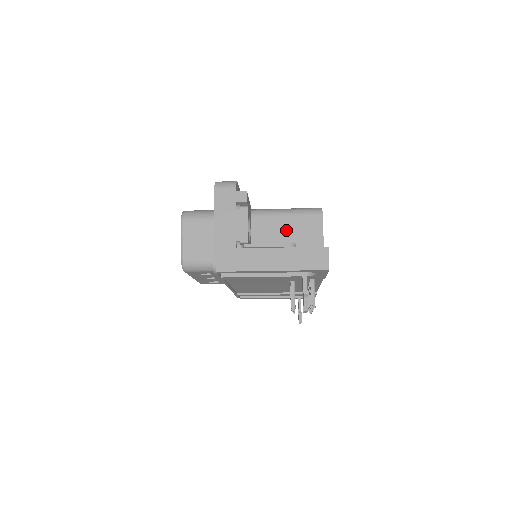
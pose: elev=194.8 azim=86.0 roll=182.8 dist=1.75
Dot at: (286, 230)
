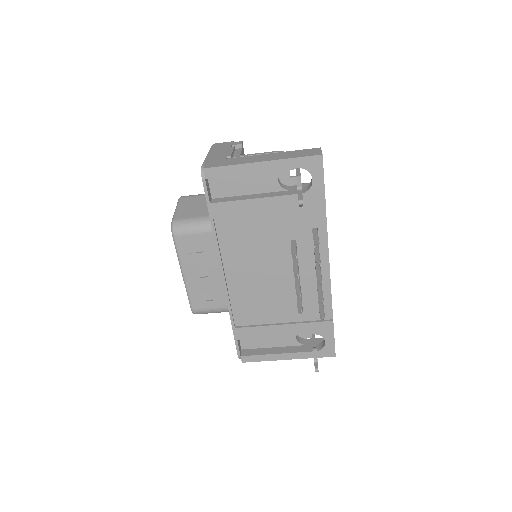
Dot at: occluded
